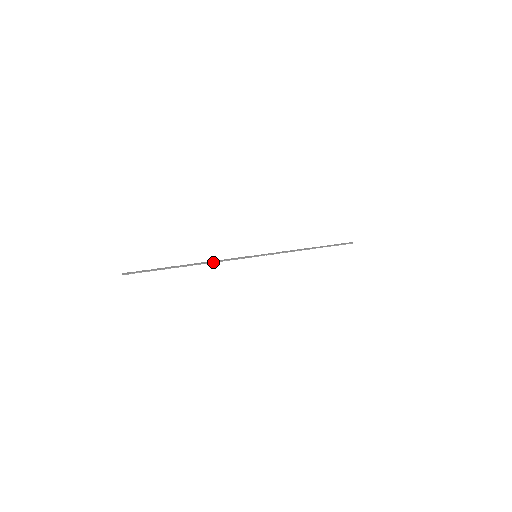
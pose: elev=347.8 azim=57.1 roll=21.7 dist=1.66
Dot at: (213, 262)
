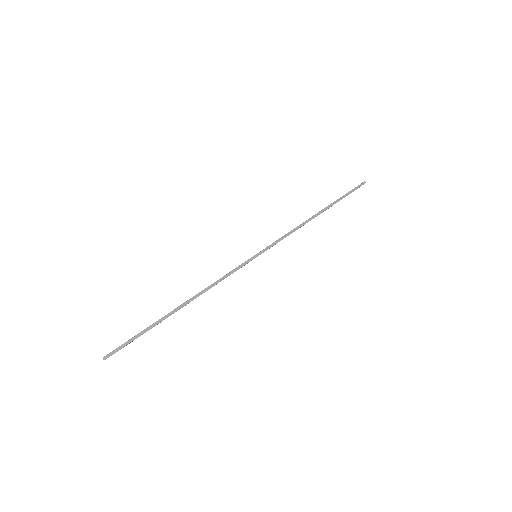
Dot at: (207, 290)
